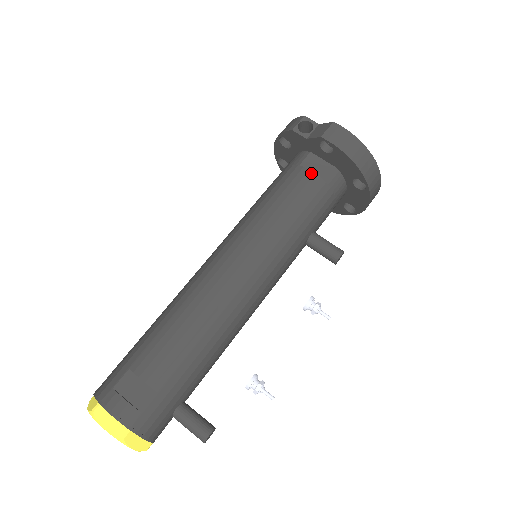
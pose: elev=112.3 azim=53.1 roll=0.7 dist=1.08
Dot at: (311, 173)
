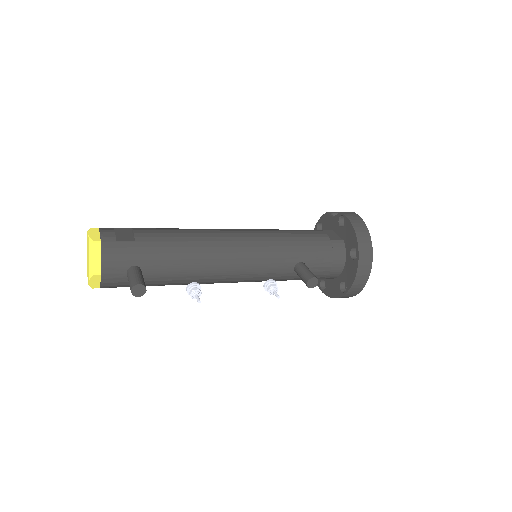
Dot at: (324, 232)
